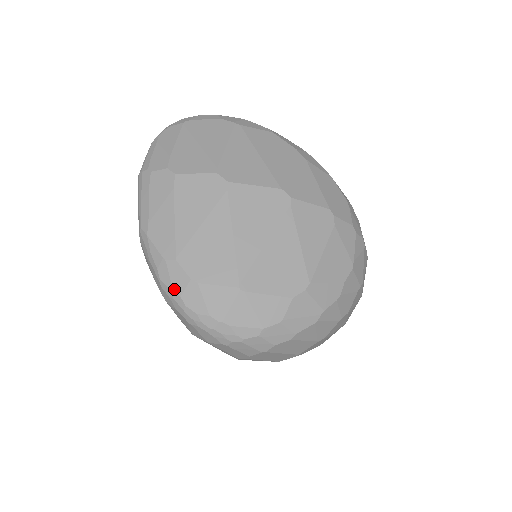
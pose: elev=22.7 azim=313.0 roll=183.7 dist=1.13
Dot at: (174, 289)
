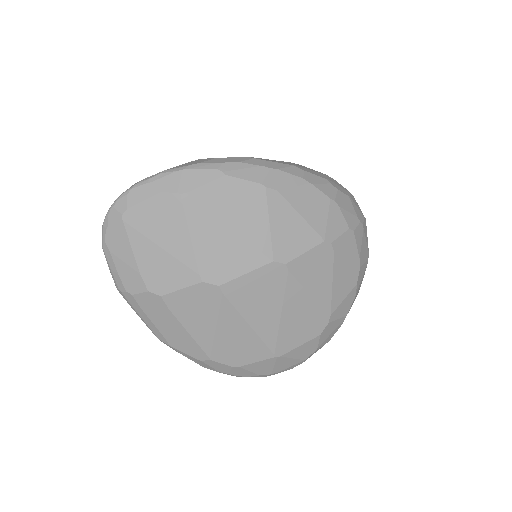
Dot at: (220, 372)
